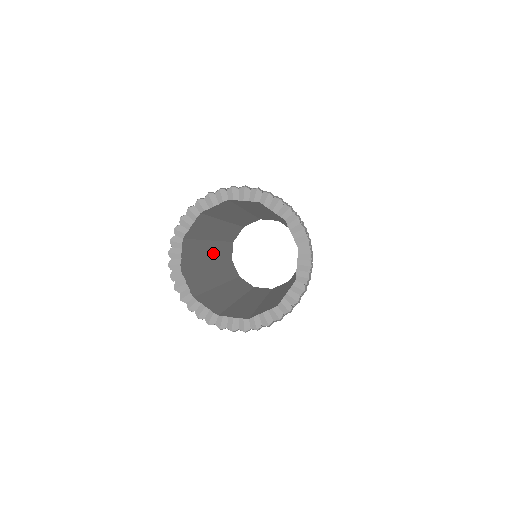
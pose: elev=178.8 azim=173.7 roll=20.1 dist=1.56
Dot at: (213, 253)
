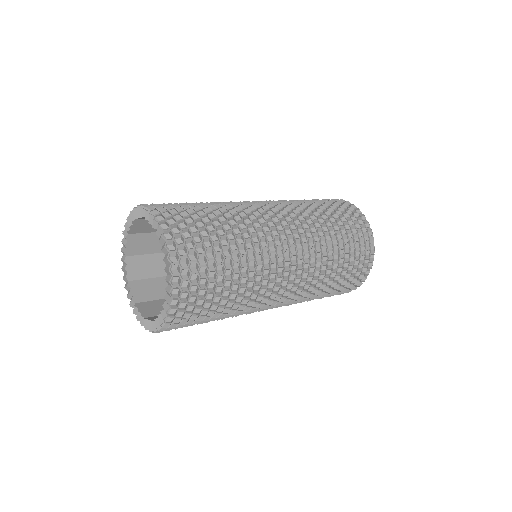
Dot at: occluded
